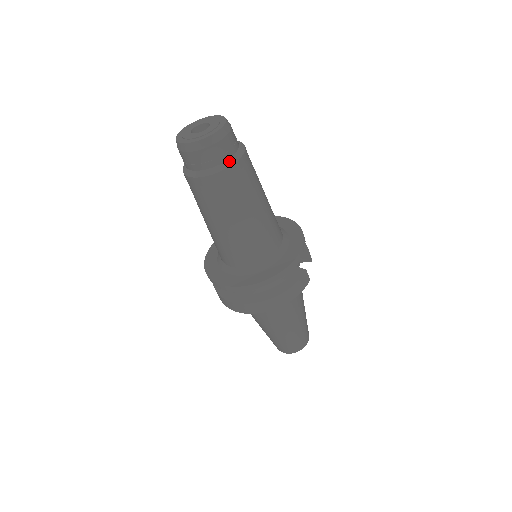
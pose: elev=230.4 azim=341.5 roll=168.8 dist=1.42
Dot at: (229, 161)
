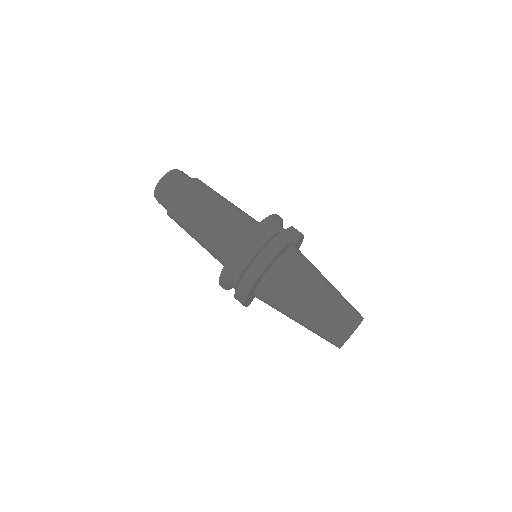
Dot at: (181, 185)
